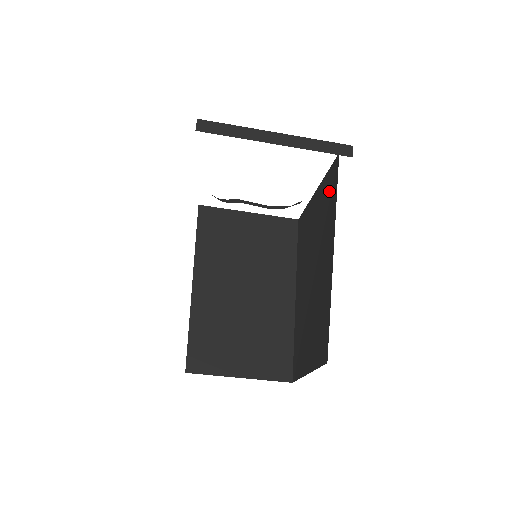
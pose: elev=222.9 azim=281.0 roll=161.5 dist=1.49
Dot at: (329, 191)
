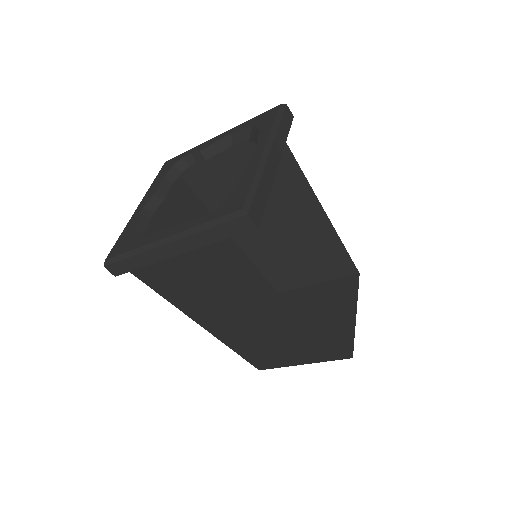
Dot at: occluded
